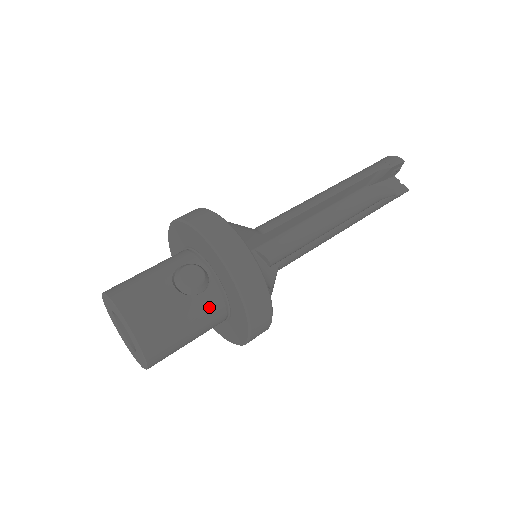
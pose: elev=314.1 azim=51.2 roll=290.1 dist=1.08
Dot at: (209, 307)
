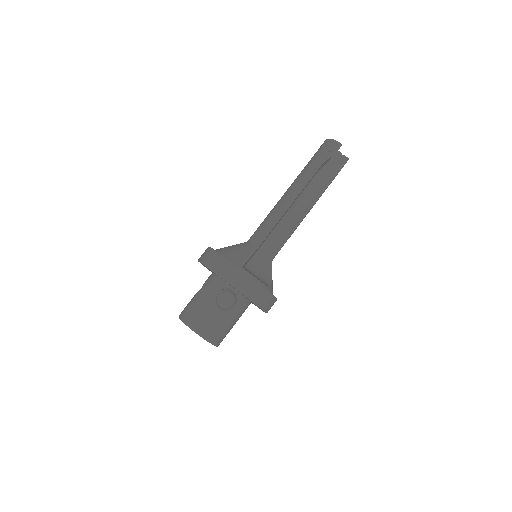
Dot at: (241, 309)
